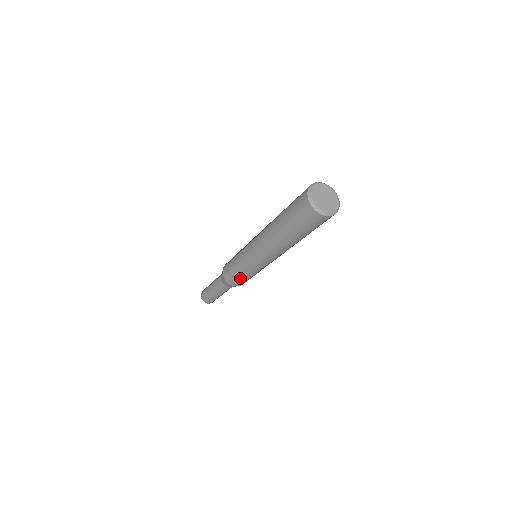
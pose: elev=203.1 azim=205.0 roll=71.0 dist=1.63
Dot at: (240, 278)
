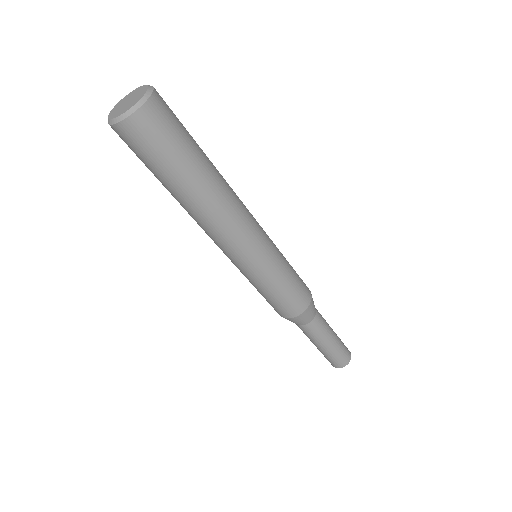
Dot at: (264, 297)
